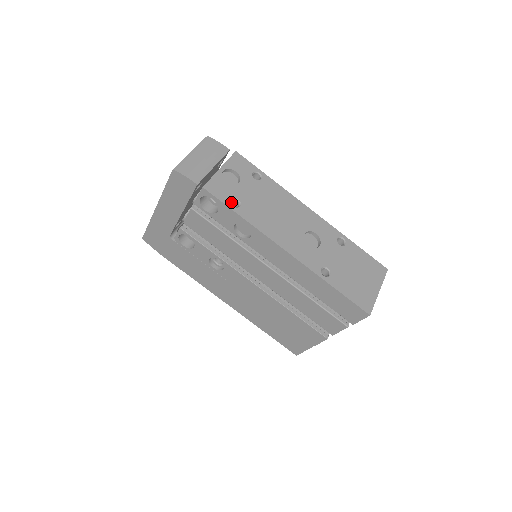
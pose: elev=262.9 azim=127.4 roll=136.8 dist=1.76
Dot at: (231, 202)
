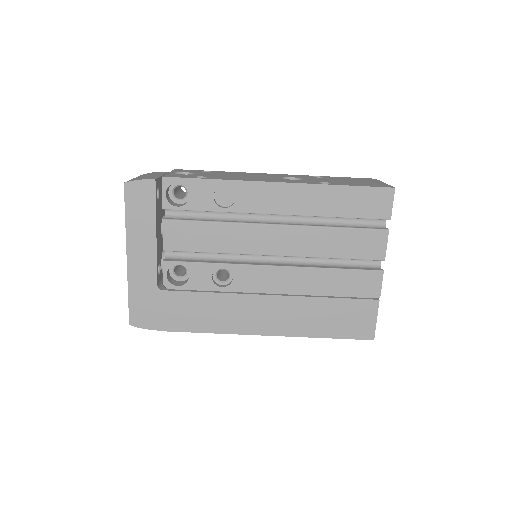
Dot at: occluded
